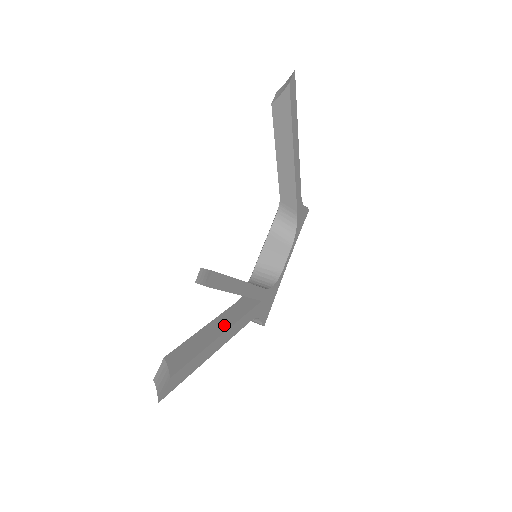
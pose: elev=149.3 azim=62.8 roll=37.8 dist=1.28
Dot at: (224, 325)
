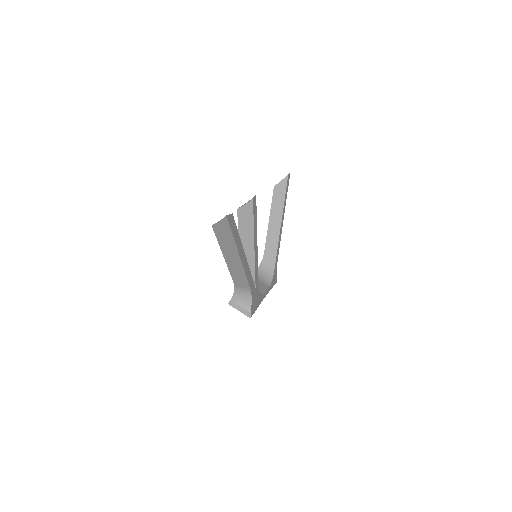
Dot at: occluded
